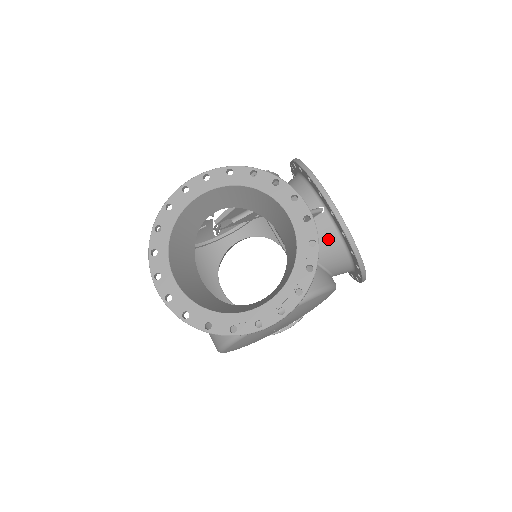
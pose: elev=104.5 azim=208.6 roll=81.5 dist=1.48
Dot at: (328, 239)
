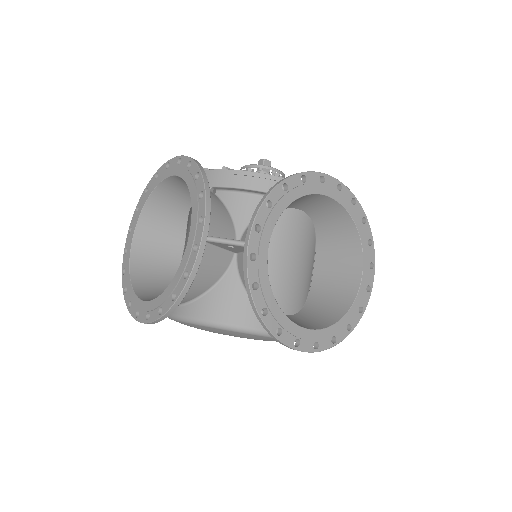
Dot at: occluded
